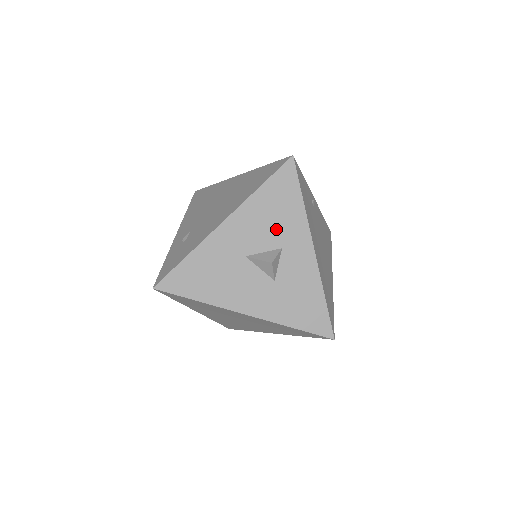
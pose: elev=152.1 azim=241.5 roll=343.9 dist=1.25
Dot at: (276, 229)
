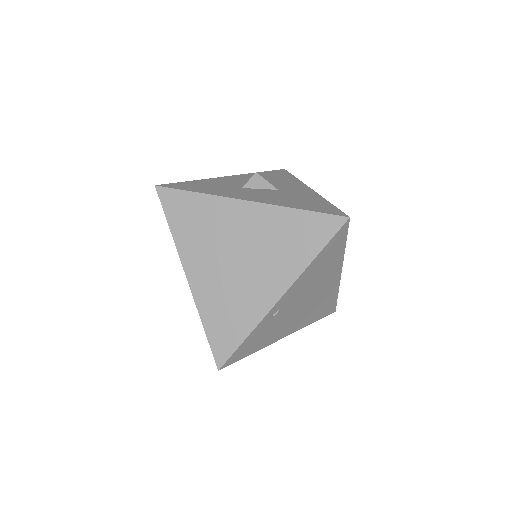
Dot at: occluded
